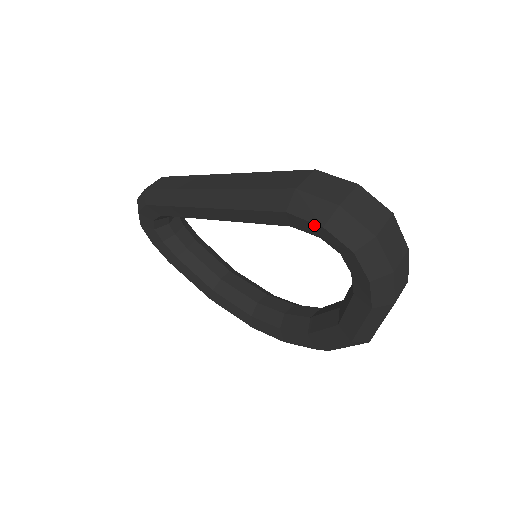
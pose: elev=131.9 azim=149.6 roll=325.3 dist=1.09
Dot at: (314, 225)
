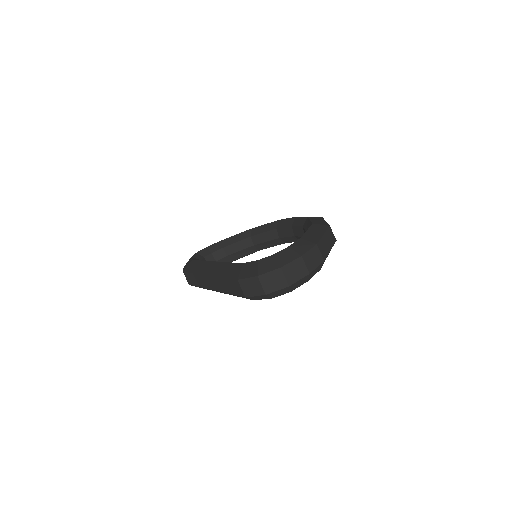
Dot at: (268, 298)
